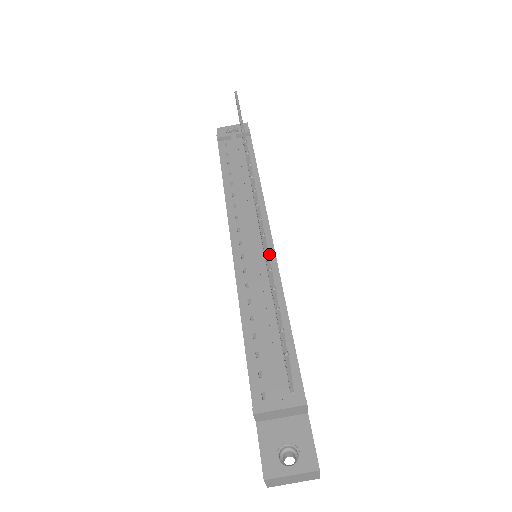
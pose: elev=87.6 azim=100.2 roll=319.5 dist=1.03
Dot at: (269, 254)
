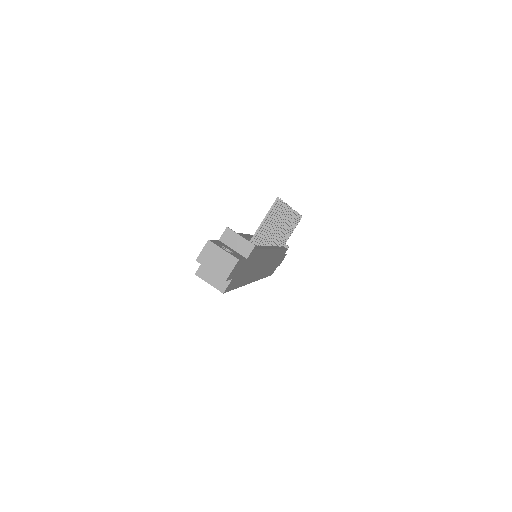
Dot at: (269, 247)
